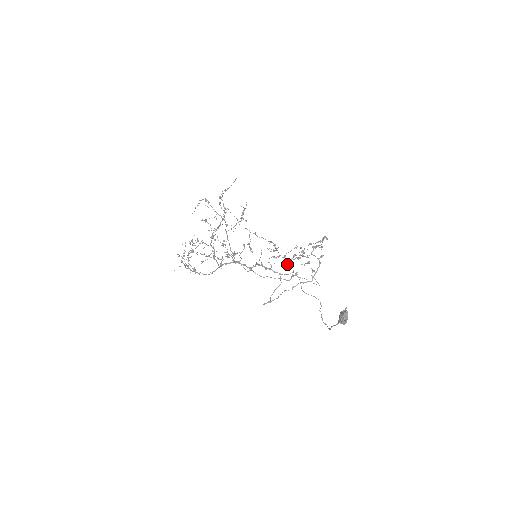
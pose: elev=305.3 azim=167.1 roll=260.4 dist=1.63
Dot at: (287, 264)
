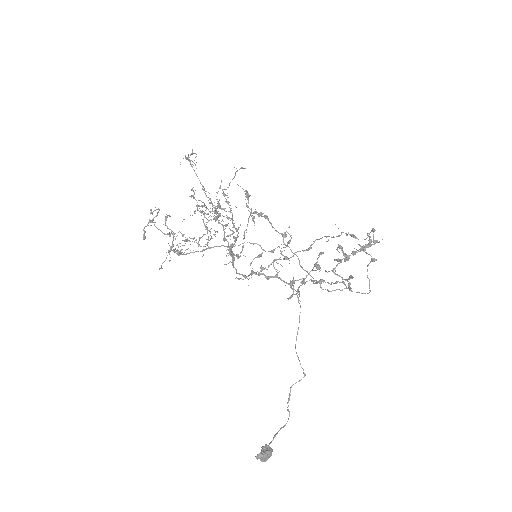
Dot at: occluded
